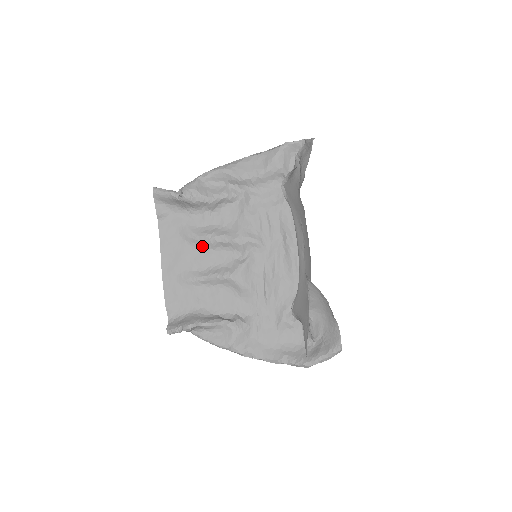
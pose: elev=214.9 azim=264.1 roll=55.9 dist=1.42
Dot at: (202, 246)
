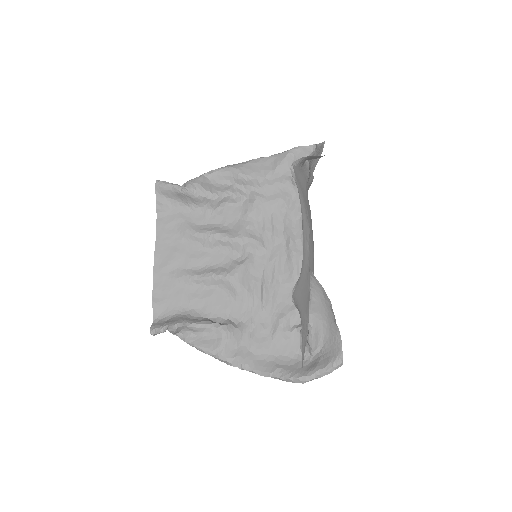
Dot at: (200, 244)
